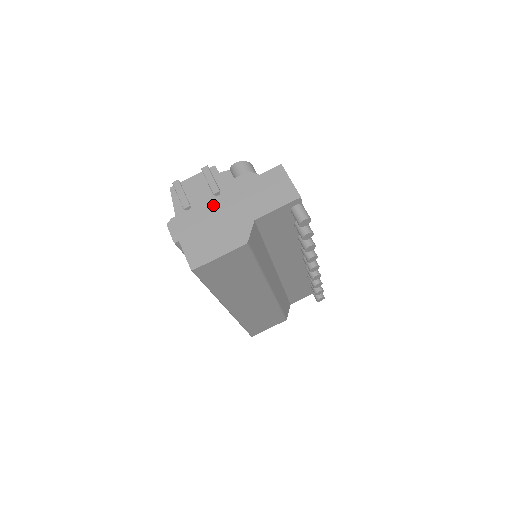
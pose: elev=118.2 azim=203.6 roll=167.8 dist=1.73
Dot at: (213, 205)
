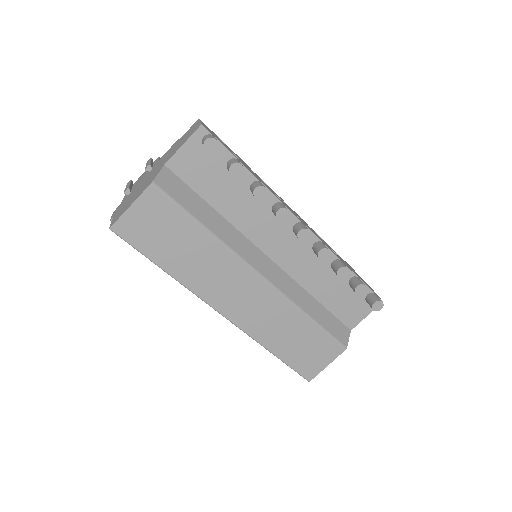
Dot at: (145, 178)
